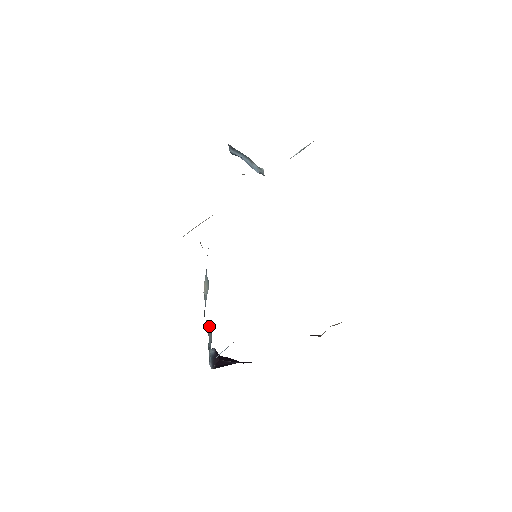
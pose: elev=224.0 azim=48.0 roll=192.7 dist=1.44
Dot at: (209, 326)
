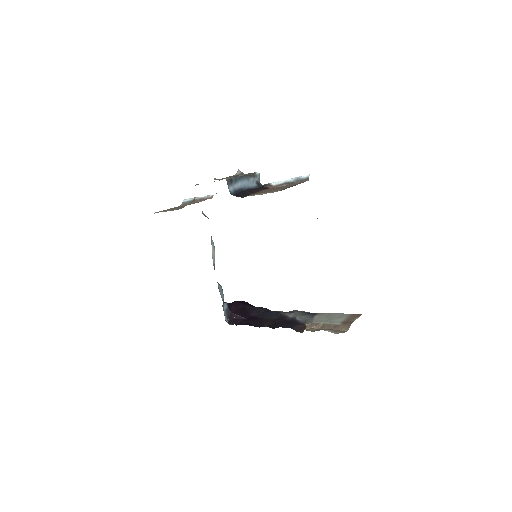
Dot at: (220, 288)
